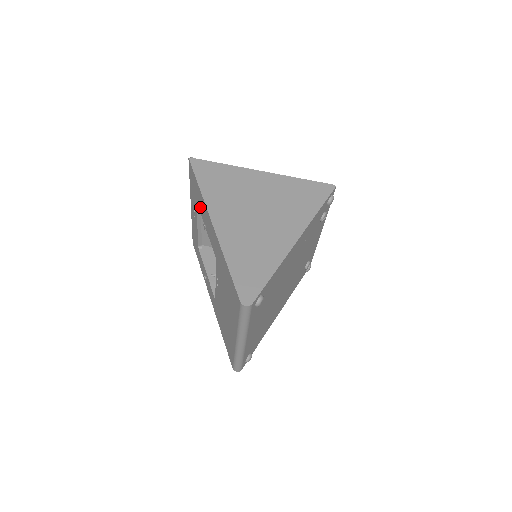
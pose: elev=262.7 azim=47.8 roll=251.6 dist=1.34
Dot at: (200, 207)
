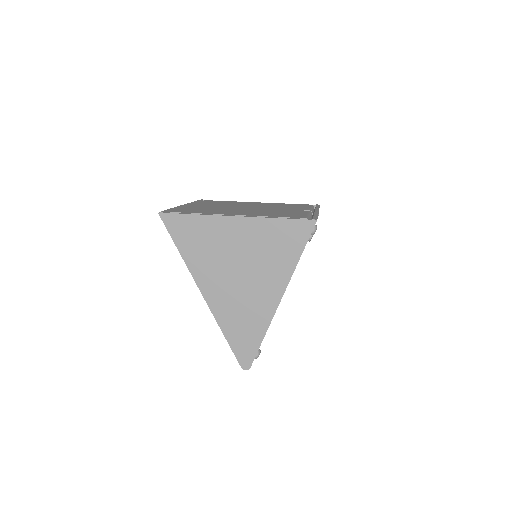
Dot at: occluded
